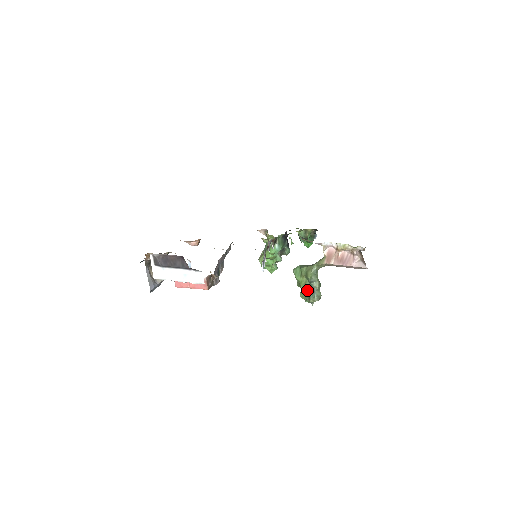
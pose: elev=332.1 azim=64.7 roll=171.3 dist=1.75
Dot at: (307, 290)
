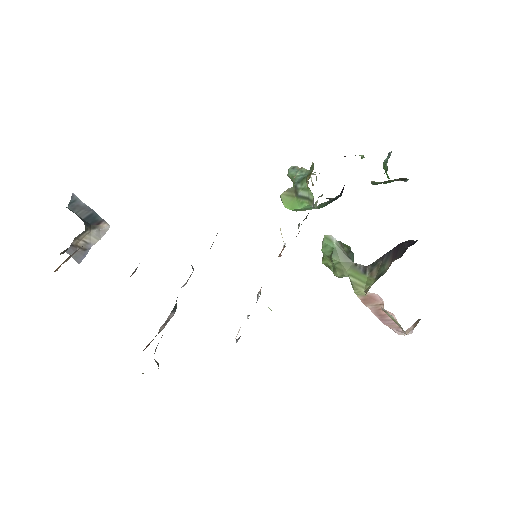
Dot at: occluded
